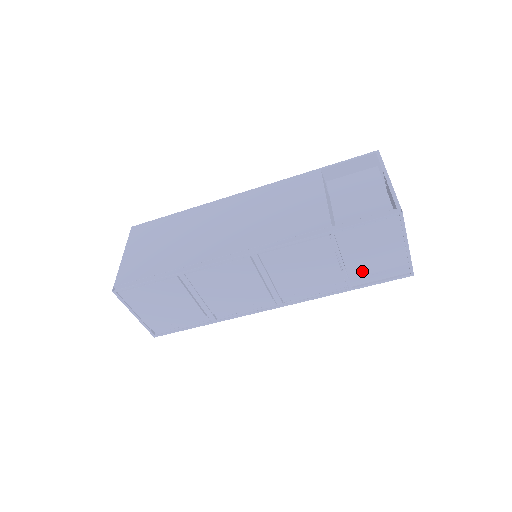
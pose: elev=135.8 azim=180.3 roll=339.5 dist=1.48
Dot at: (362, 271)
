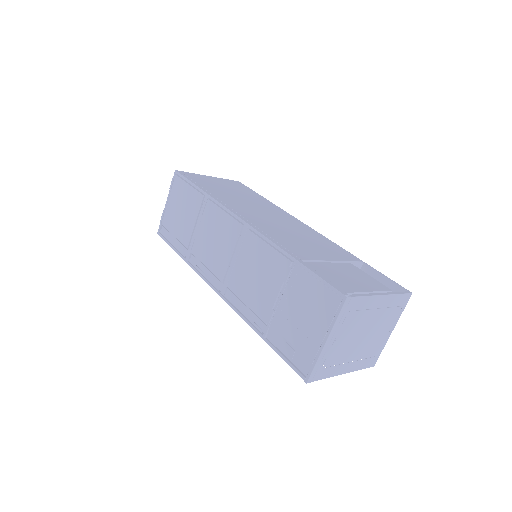
Dot at: (282, 328)
